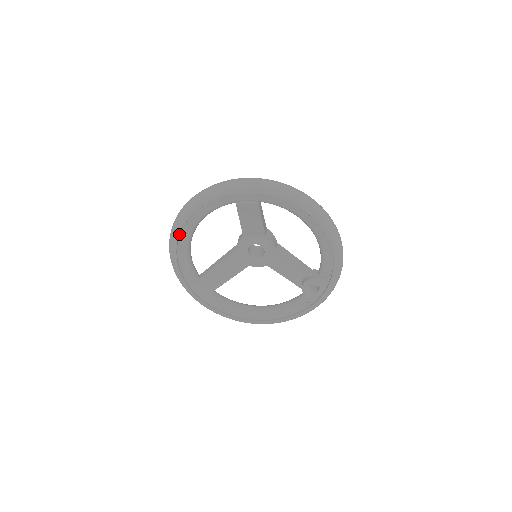
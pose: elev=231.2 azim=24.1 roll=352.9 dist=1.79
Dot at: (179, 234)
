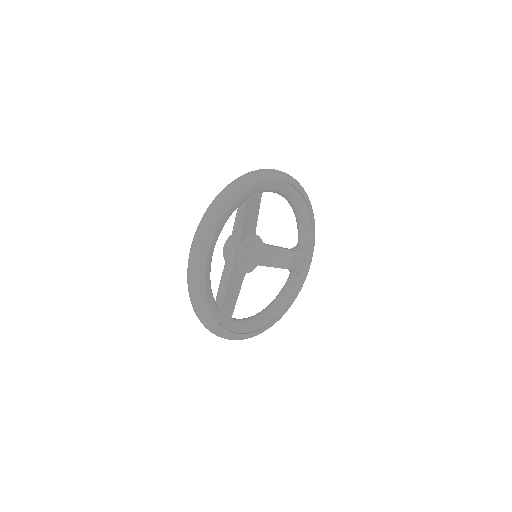
Dot at: (207, 258)
